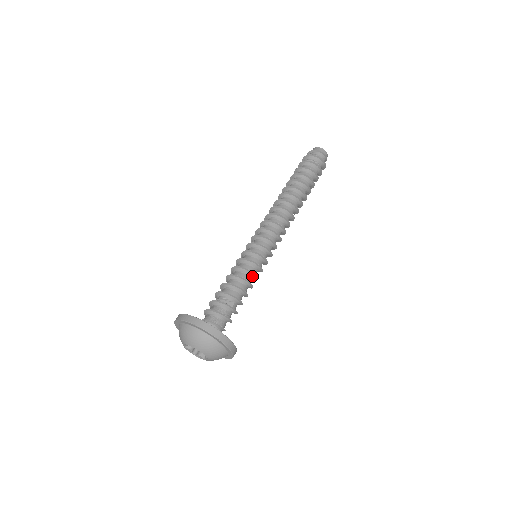
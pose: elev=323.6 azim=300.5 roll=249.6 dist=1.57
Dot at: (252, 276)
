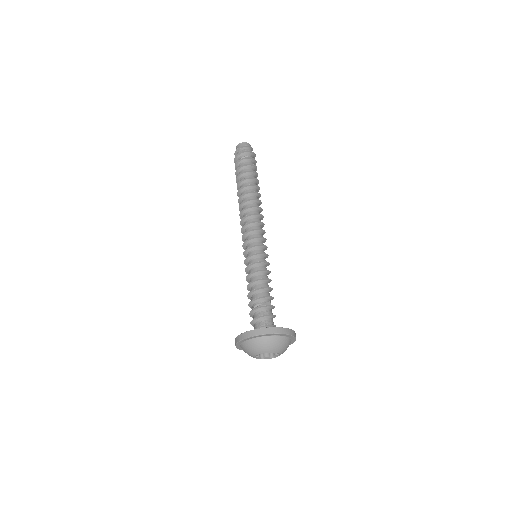
Dot at: (267, 274)
